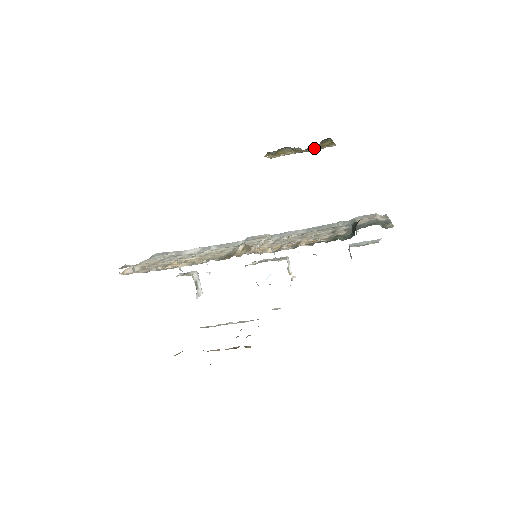
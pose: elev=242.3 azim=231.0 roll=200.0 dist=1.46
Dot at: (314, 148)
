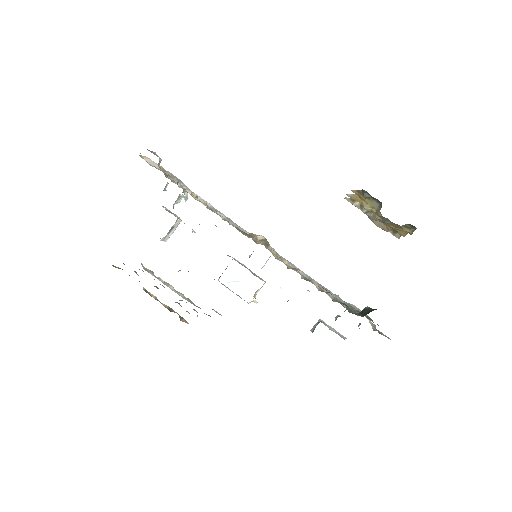
Dot at: (387, 224)
